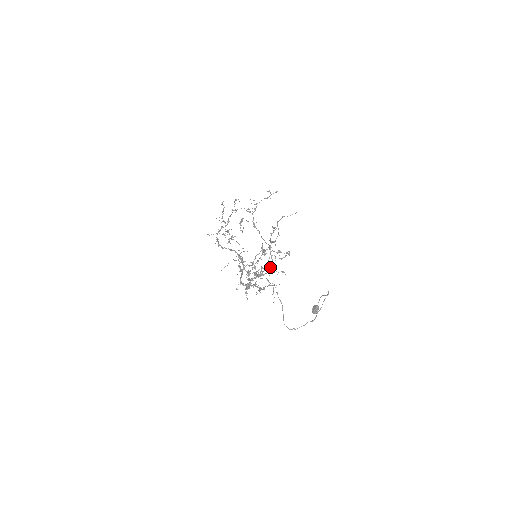
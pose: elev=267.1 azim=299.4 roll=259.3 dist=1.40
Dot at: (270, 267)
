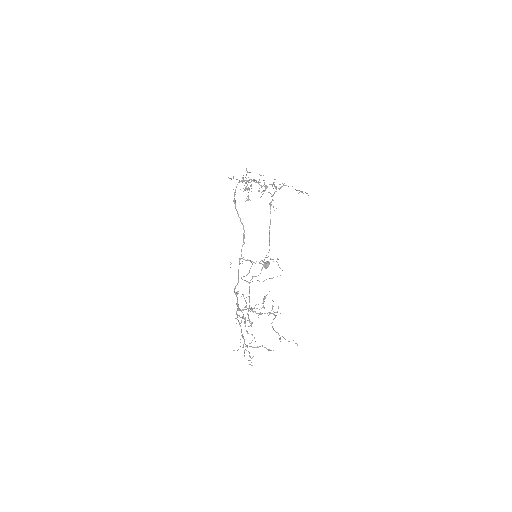
Dot at: (259, 263)
